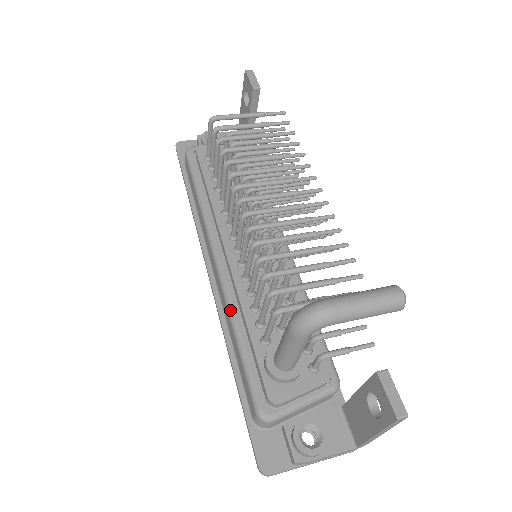
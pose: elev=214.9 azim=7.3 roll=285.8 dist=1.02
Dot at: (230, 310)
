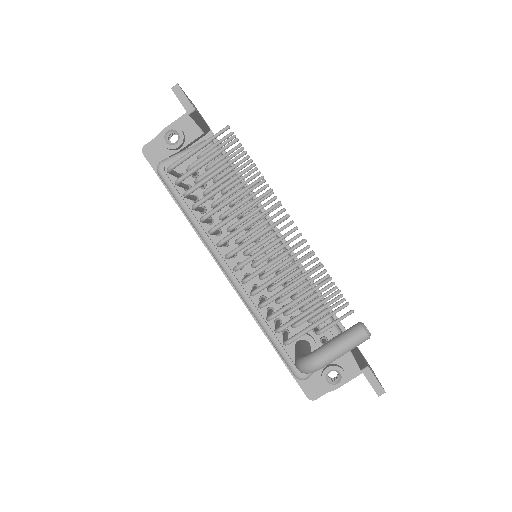
Dot at: (254, 314)
